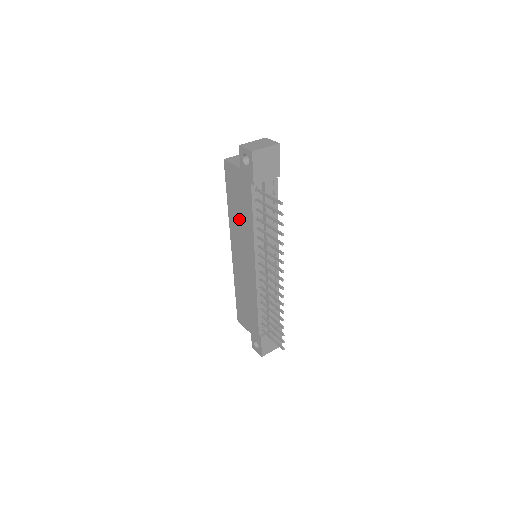
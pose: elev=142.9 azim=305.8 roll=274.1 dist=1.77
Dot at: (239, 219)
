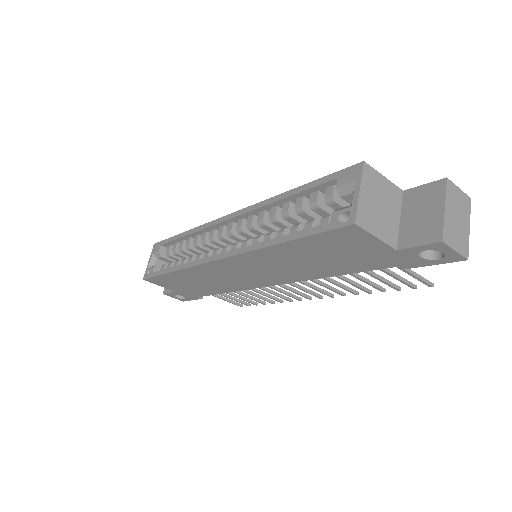
Dot at: (296, 262)
